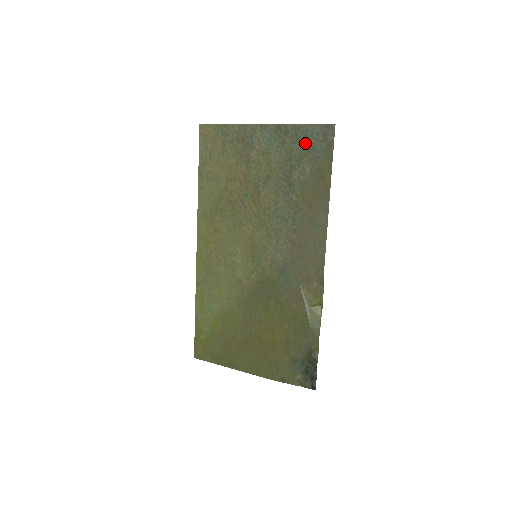
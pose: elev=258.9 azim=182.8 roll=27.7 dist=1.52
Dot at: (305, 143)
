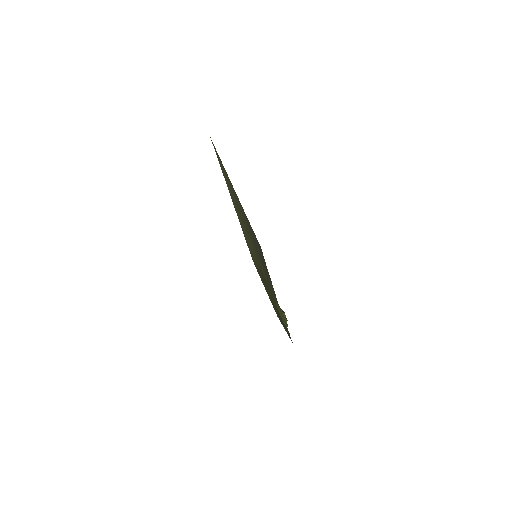
Dot at: (253, 234)
